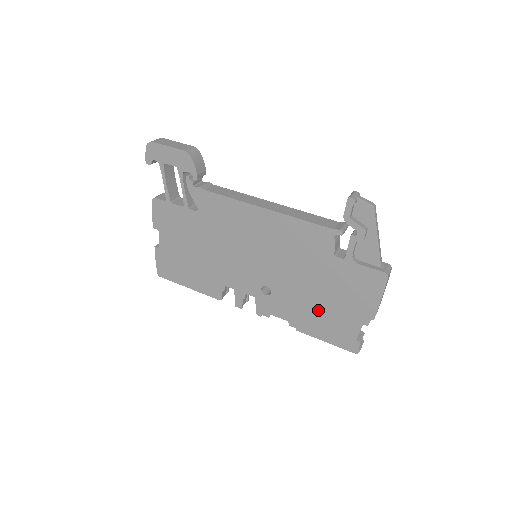
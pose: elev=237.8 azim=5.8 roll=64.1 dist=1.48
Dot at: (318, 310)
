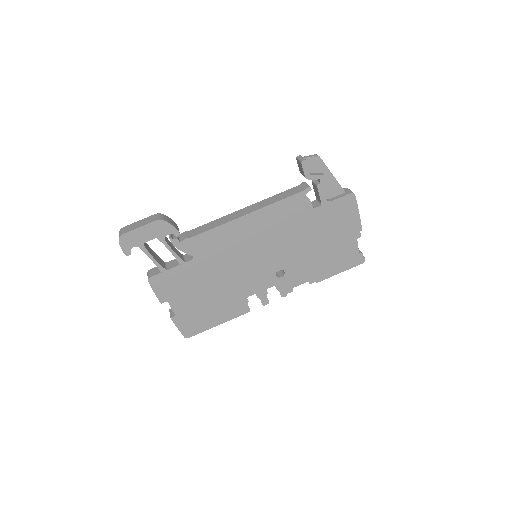
Dot at: (324, 255)
